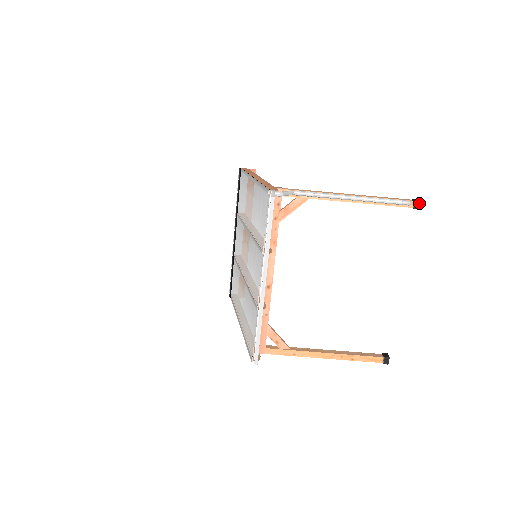
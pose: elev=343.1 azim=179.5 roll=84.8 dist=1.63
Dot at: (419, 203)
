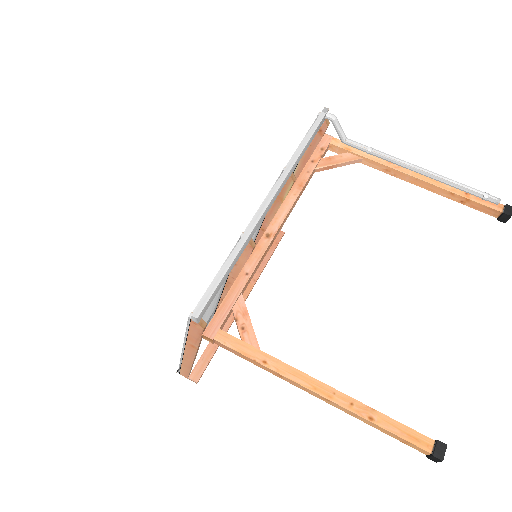
Dot at: (511, 209)
